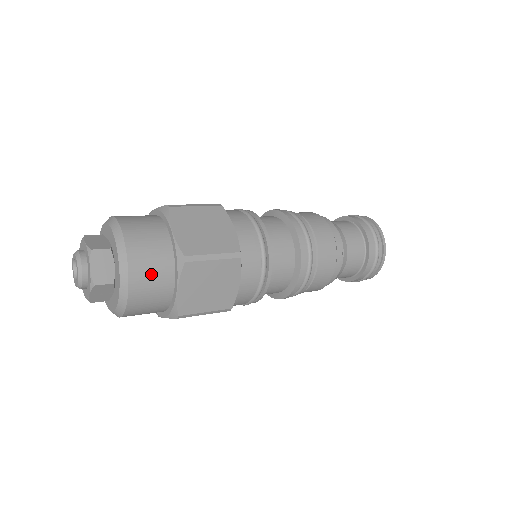
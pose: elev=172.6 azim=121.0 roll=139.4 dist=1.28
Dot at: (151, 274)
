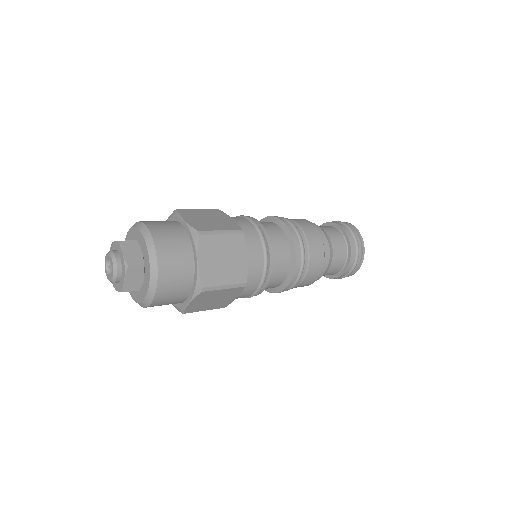
Dot at: (172, 293)
